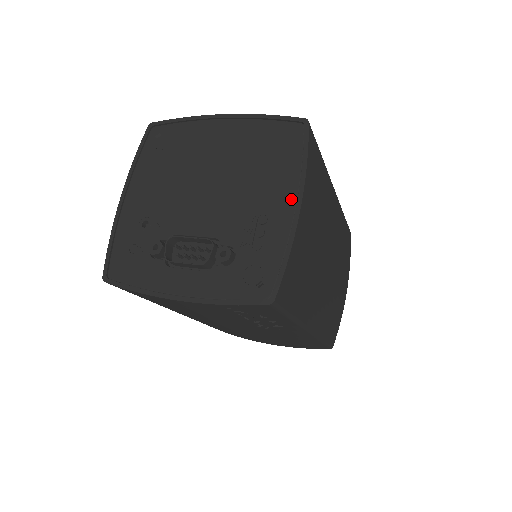
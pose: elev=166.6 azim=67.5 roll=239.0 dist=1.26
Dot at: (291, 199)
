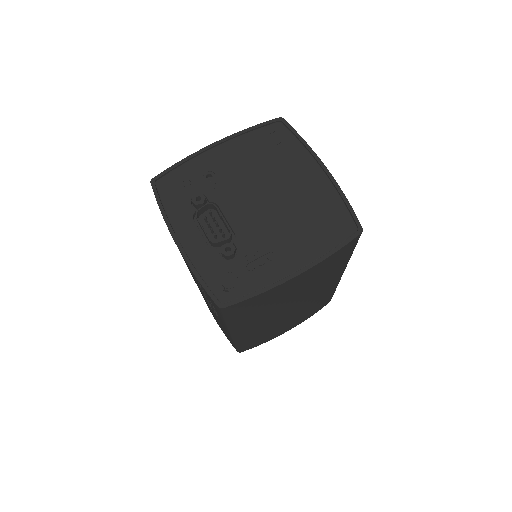
Dot at: (299, 264)
